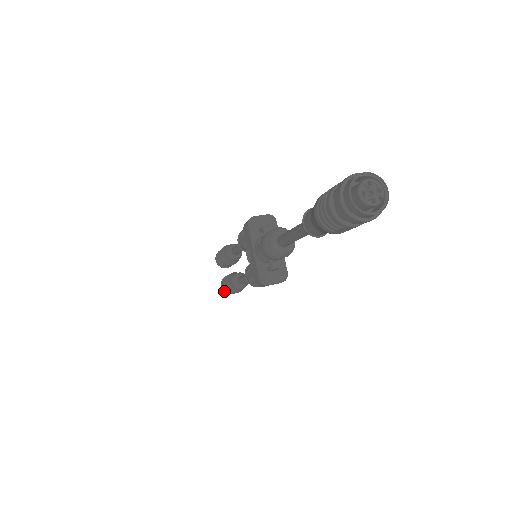
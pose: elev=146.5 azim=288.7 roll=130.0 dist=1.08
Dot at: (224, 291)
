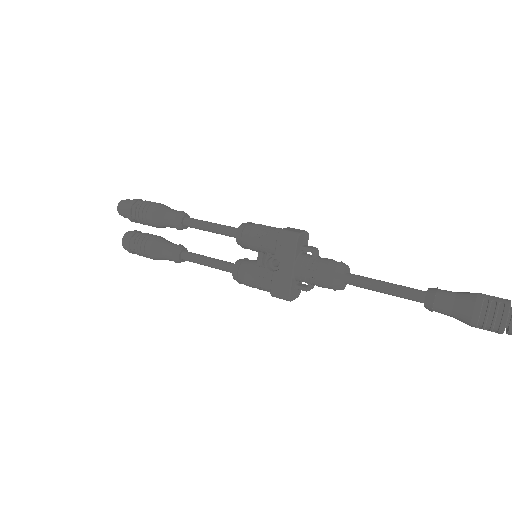
Dot at: (130, 250)
